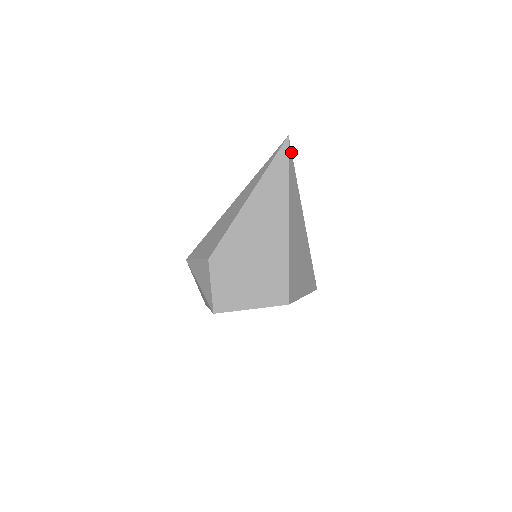
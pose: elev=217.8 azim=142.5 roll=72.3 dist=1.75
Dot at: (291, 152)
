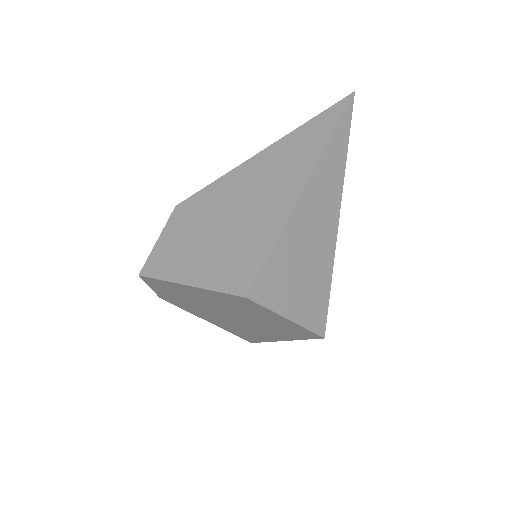
Dot at: (351, 113)
